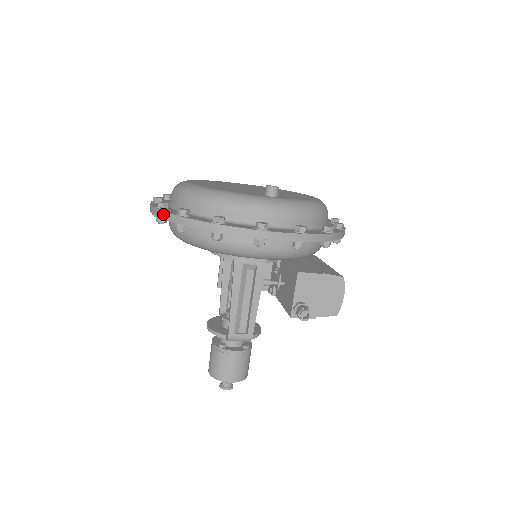
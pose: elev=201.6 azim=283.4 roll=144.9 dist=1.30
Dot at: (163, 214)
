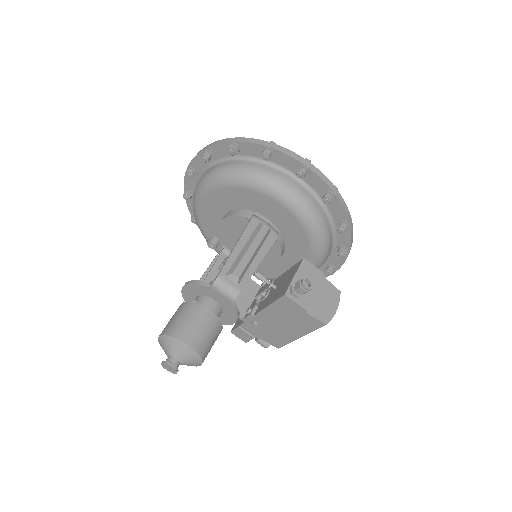
Dot at: (217, 141)
